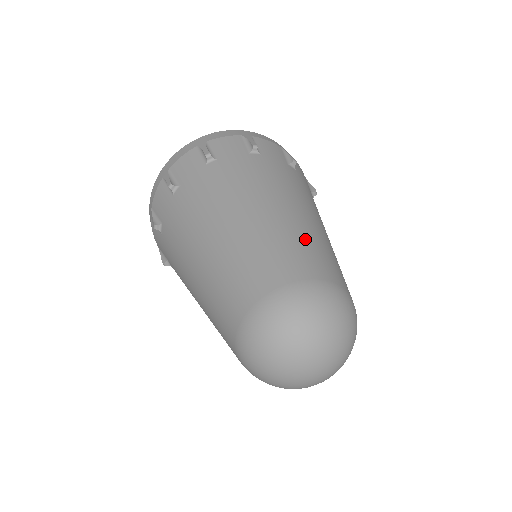
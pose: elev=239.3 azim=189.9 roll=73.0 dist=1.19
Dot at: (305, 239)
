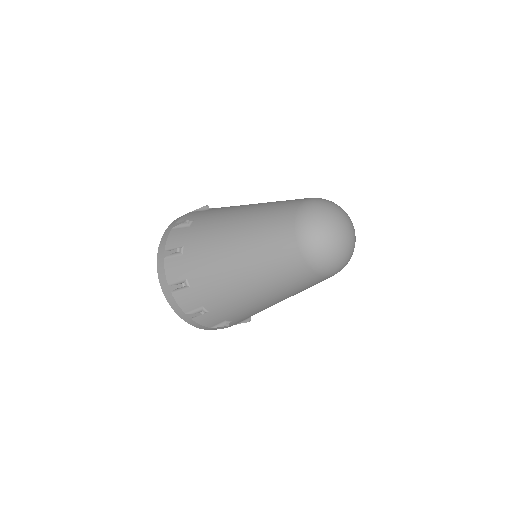
Dot at: occluded
